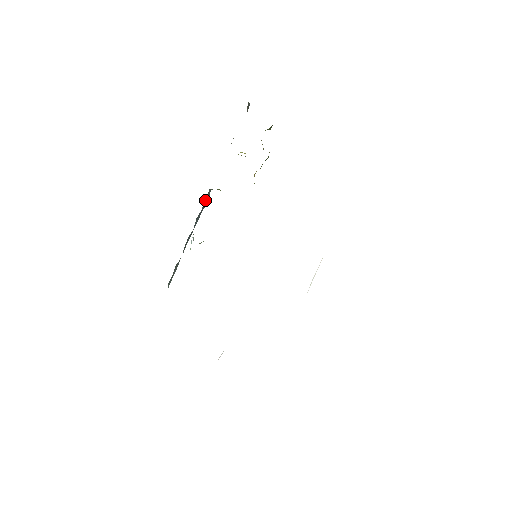
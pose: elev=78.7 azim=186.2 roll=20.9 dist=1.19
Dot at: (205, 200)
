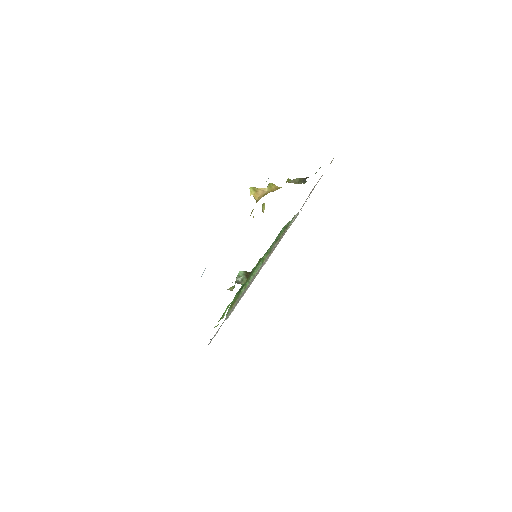
Dot at: occluded
